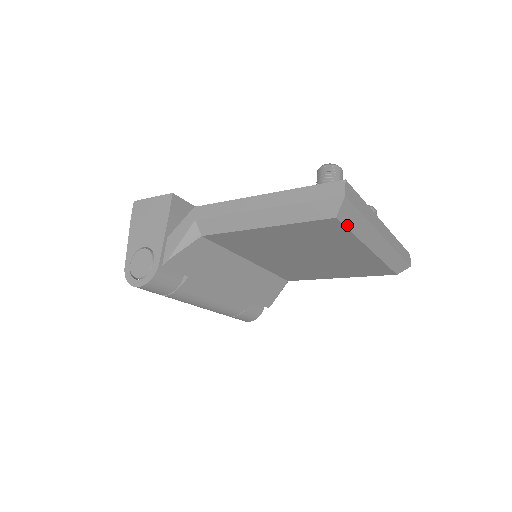
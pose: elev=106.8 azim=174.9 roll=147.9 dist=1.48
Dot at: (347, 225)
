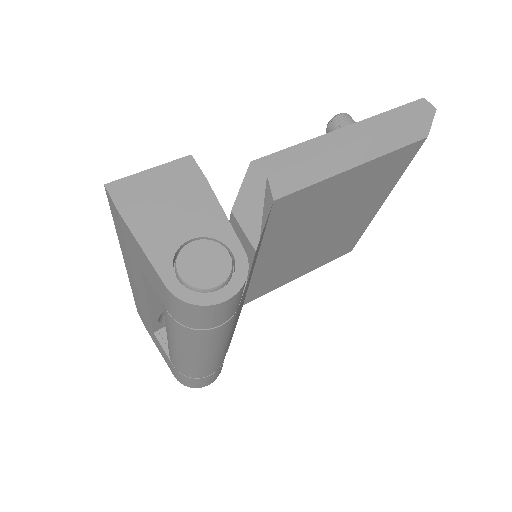
Dot at: (415, 154)
